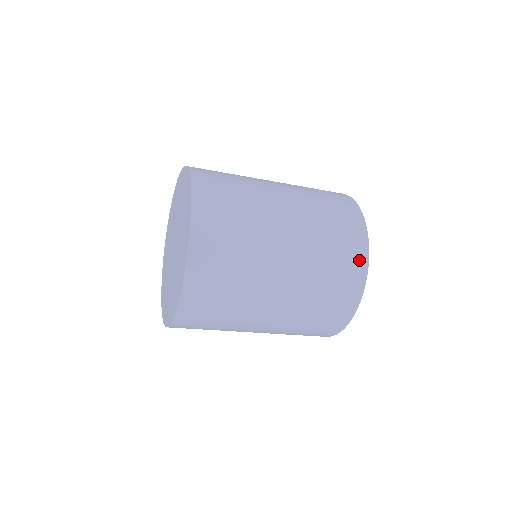
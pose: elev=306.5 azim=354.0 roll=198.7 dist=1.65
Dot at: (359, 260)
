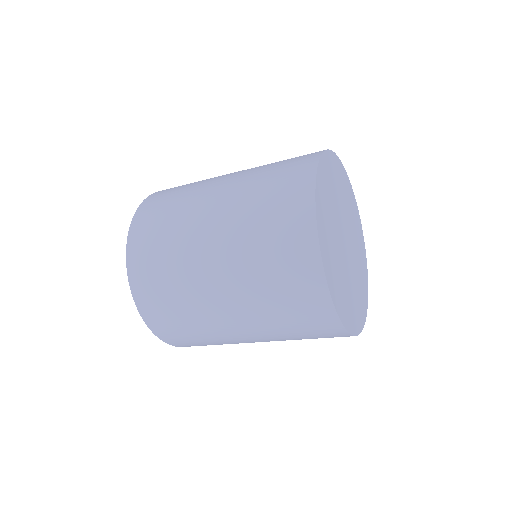
Dot at: (303, 173)
